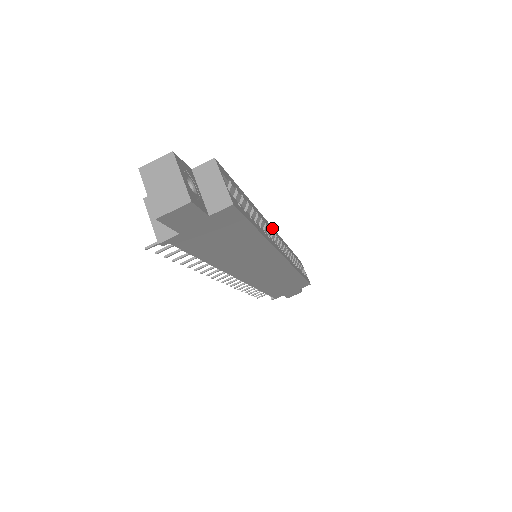
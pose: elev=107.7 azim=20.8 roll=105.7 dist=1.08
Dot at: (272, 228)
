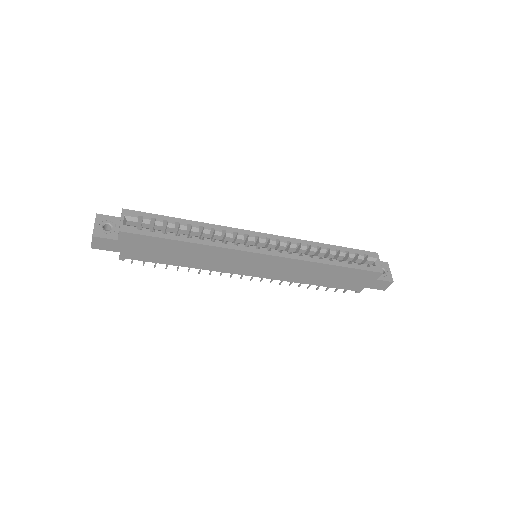
Dot at: (254, 233)
